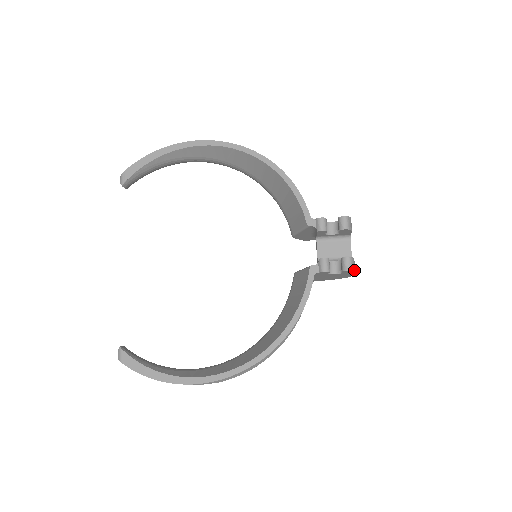
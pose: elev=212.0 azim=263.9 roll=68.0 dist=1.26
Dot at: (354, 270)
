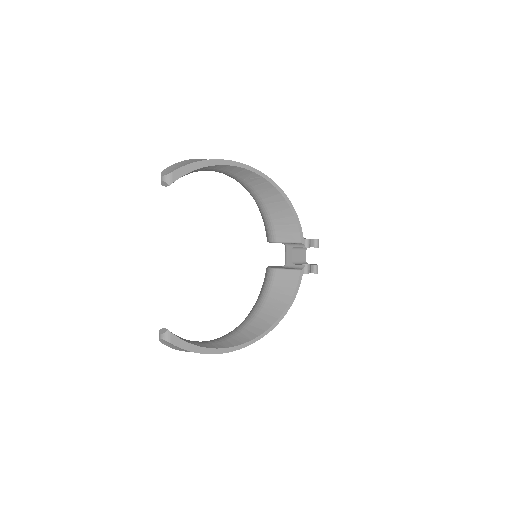
Dot at: occluded
